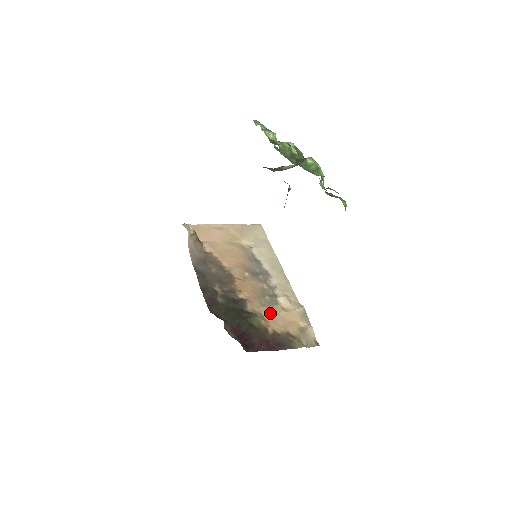
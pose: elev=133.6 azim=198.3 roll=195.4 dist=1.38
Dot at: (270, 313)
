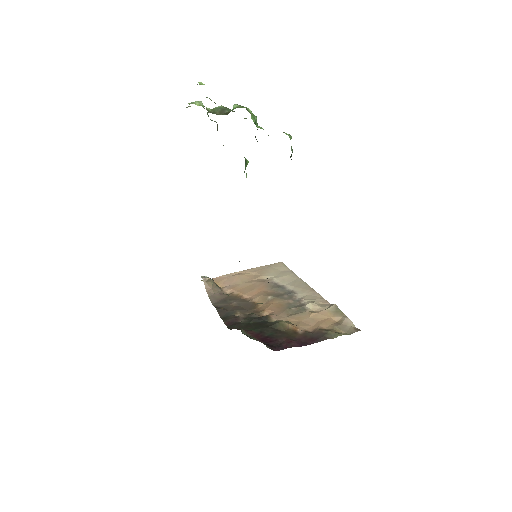
Dot at: (298, 319)
